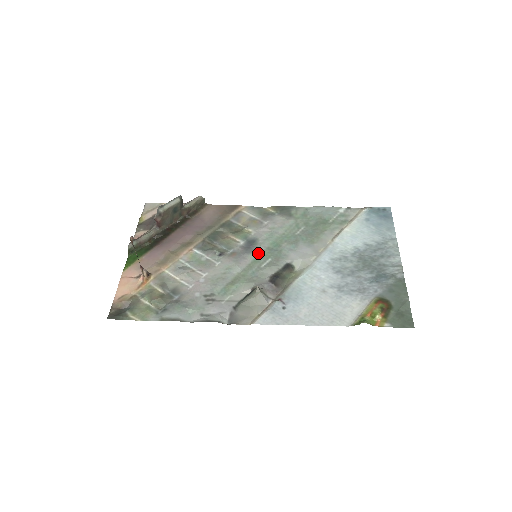
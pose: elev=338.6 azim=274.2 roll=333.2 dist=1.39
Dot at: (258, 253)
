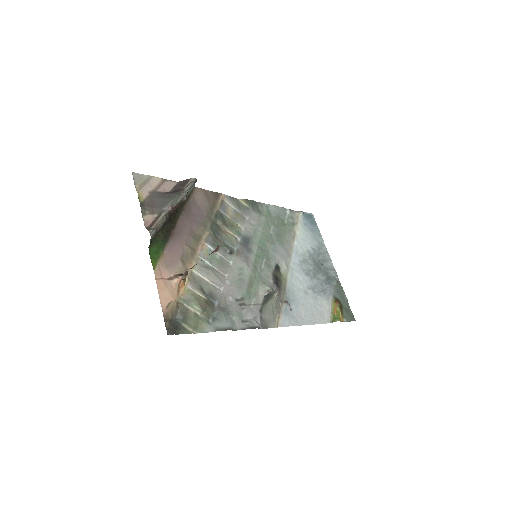
Dot at: (255, 252)
